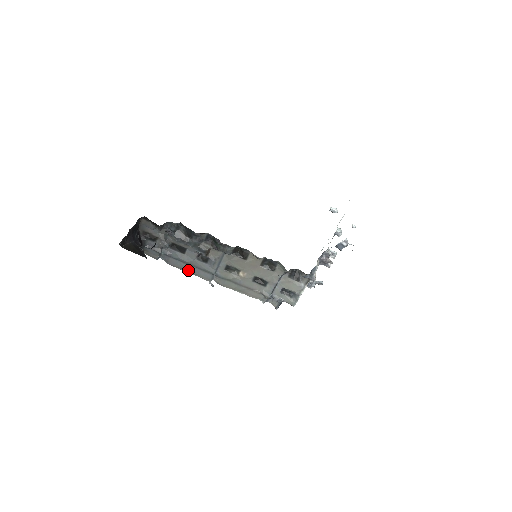
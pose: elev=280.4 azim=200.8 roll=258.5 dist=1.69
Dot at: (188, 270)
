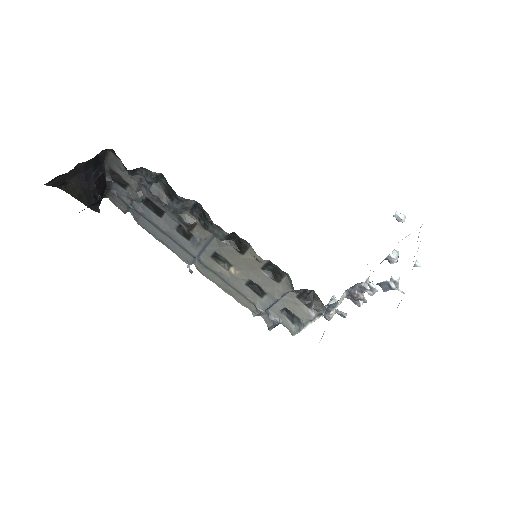
Dot at: (162, 240)
